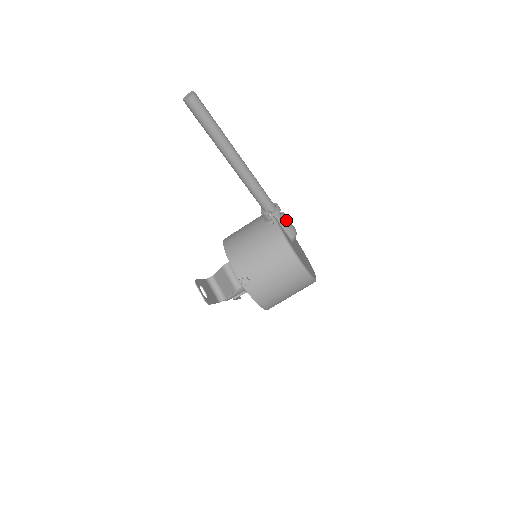
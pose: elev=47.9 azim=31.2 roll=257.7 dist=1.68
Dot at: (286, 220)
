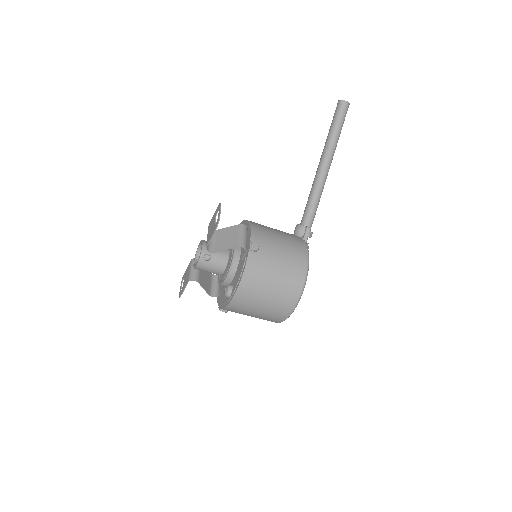
Dot at: (308, 248)
